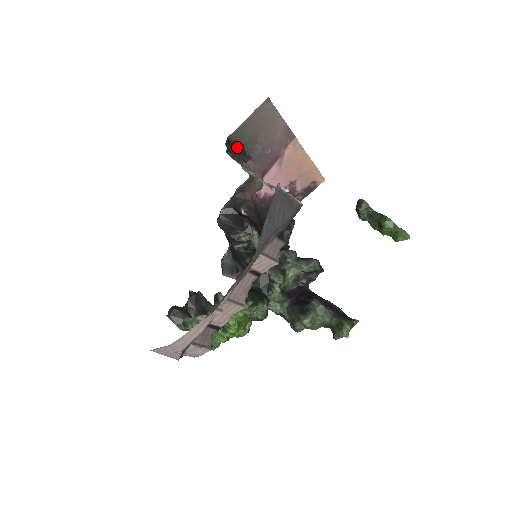
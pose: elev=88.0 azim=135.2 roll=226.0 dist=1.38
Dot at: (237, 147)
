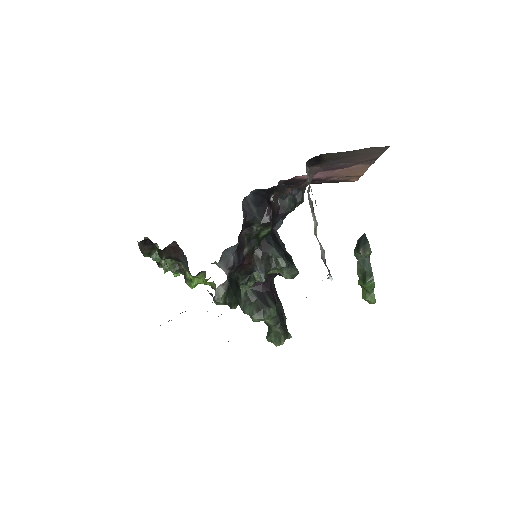
Dot at: (319, 158)
